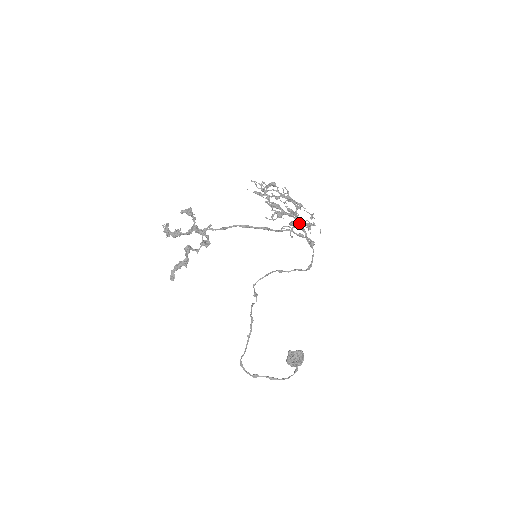
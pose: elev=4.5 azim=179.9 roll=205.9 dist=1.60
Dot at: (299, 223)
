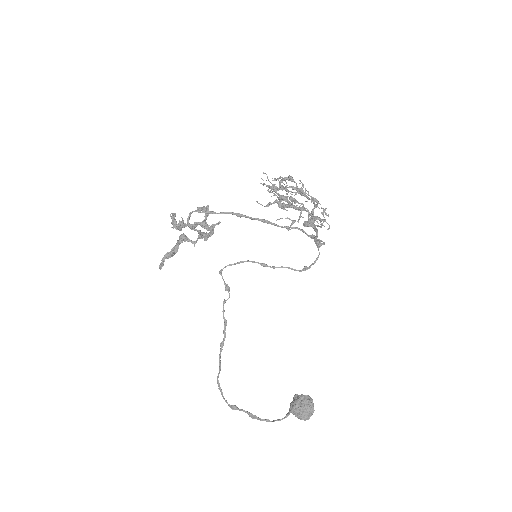
Dot at: (312, 222)
